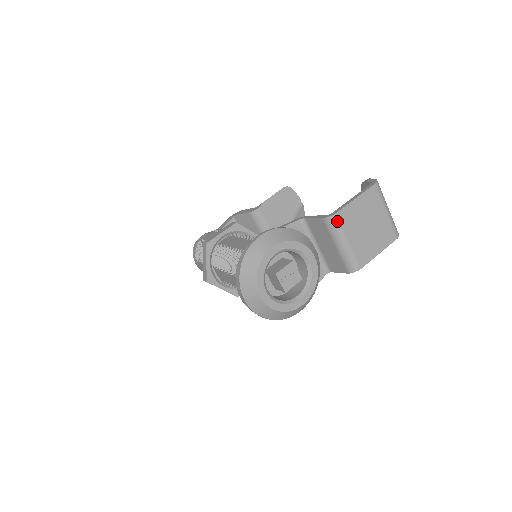
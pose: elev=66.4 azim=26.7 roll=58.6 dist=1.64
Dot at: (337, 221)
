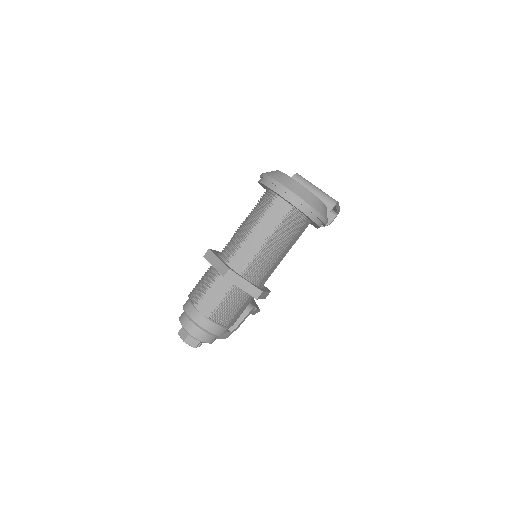
Dot at: (302, 177)
